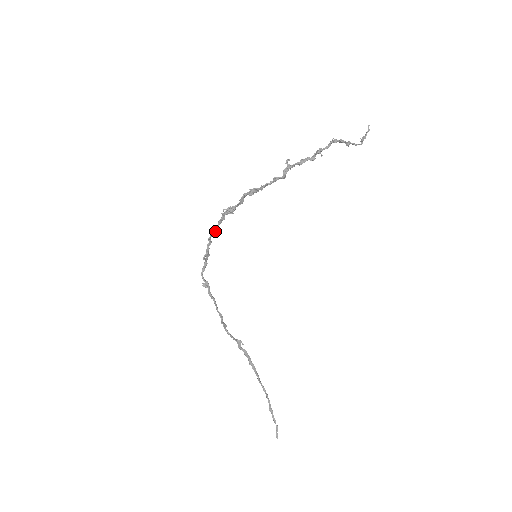
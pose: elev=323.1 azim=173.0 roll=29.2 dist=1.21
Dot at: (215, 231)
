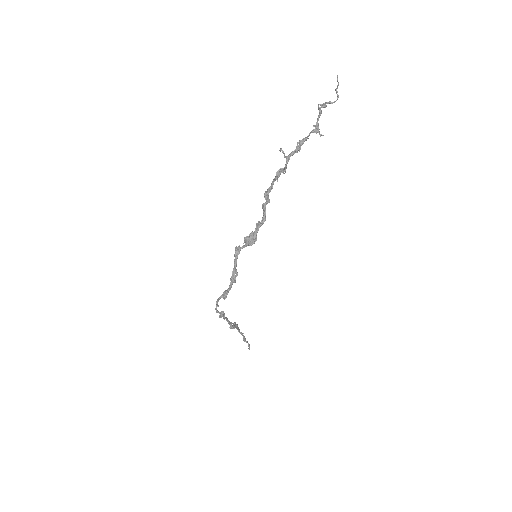
Dot at: (235, 268)
